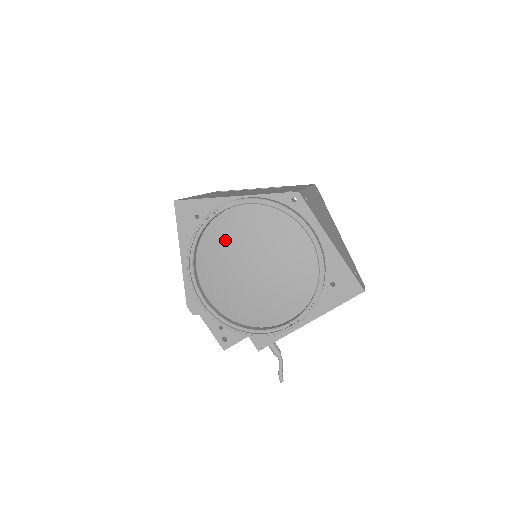
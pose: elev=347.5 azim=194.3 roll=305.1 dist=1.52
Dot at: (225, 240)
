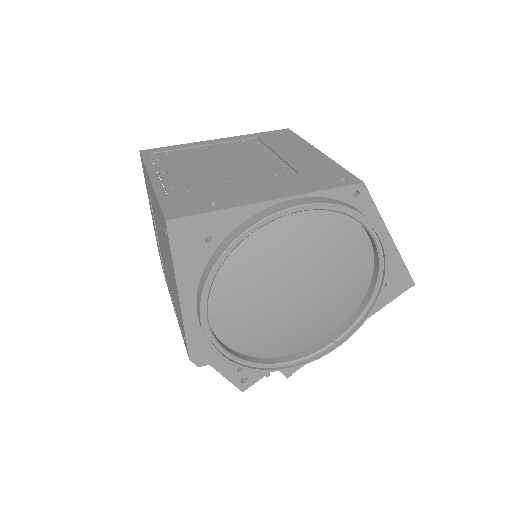
Dot at: (257, 266)
